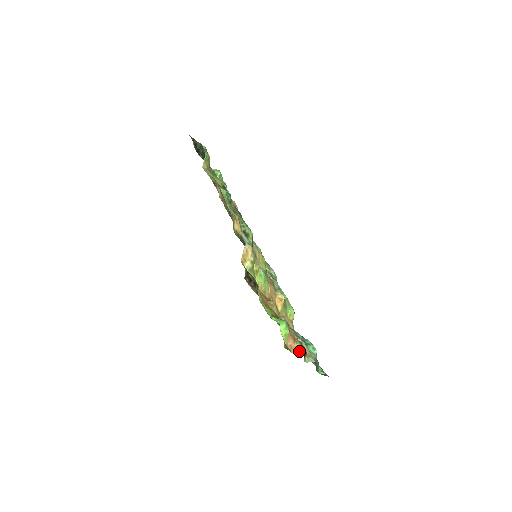
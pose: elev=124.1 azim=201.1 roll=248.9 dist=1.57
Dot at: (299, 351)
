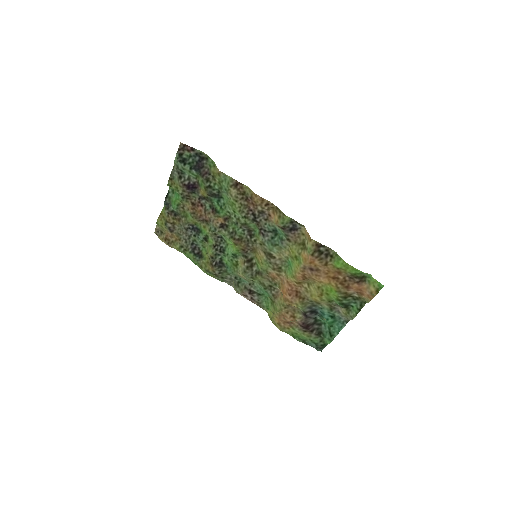
Dot at: (367, 301)
